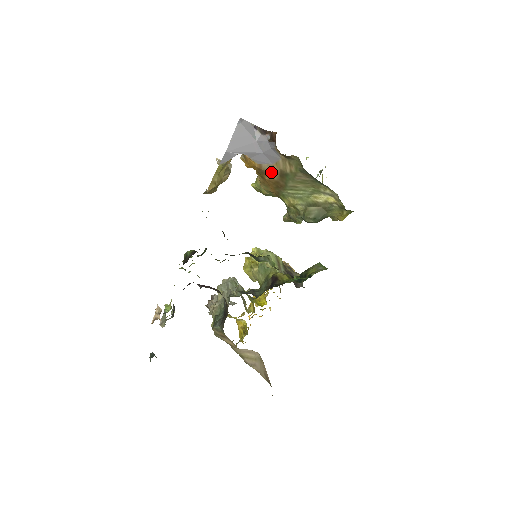
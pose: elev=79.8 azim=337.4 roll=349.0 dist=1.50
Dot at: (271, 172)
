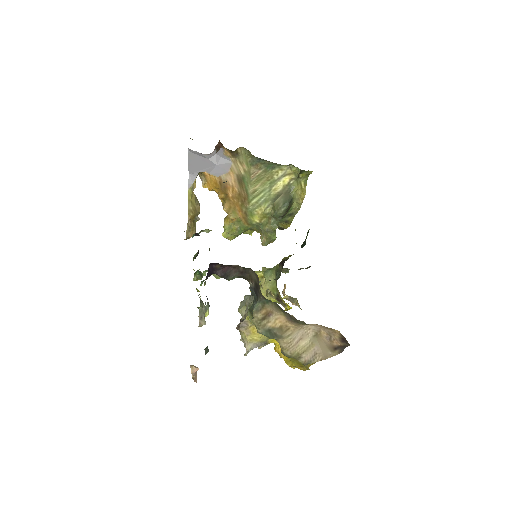
Dot at: (231, 182)
